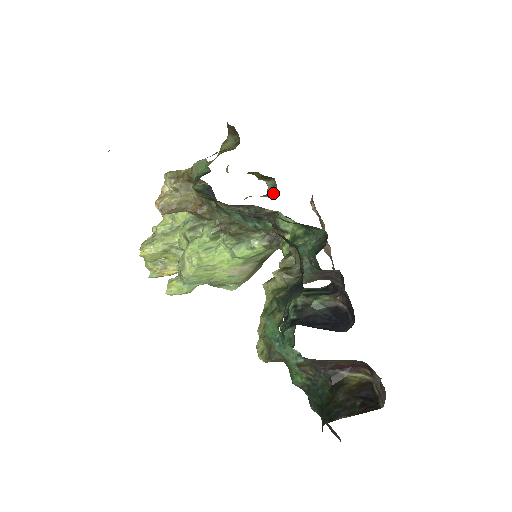
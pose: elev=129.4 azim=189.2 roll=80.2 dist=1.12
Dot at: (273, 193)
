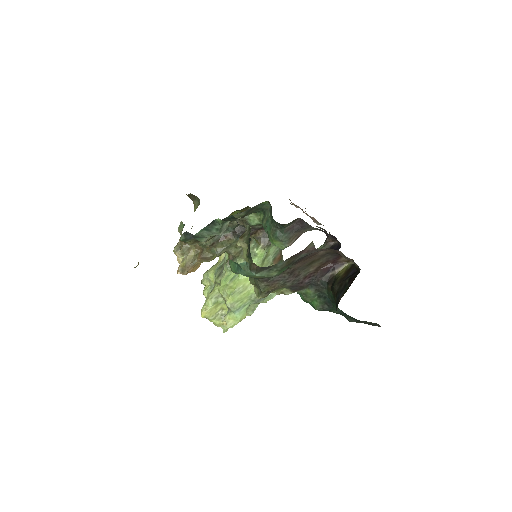
Dot at: occluded
